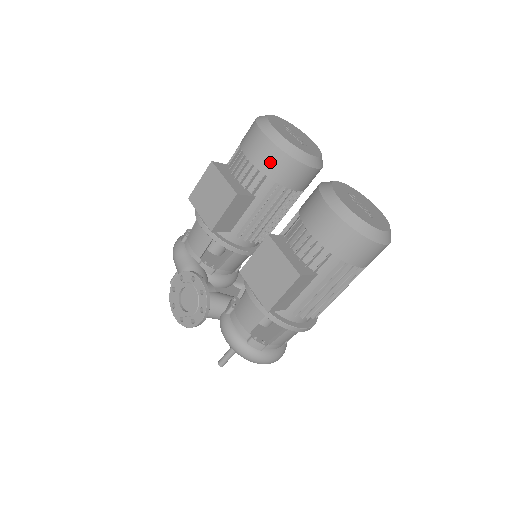
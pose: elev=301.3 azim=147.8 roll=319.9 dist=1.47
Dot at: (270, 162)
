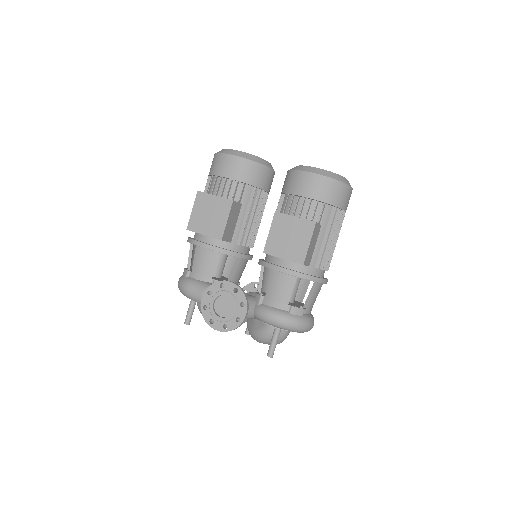
Dot at: (245, 172)
